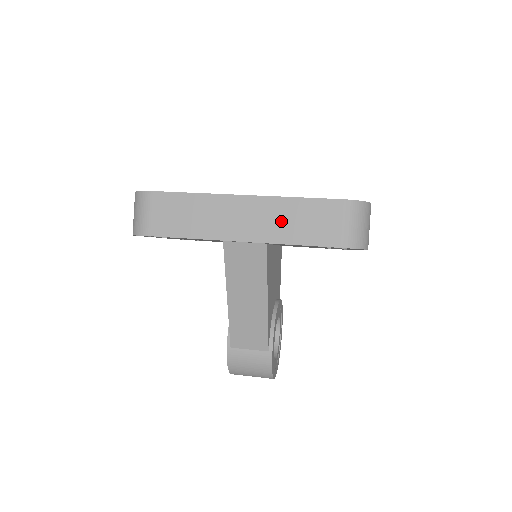
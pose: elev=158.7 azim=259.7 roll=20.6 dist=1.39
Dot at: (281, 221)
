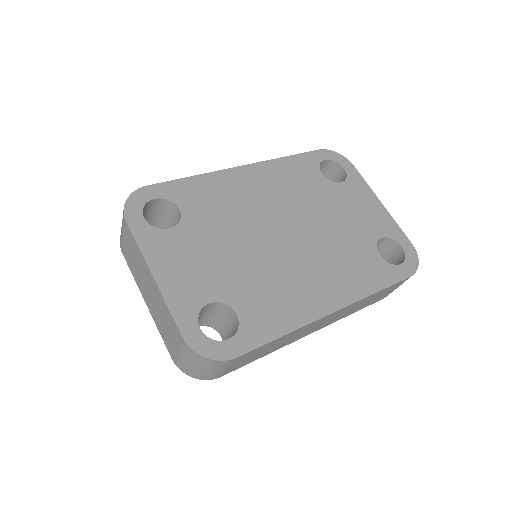
Dot at: (354, 308)
